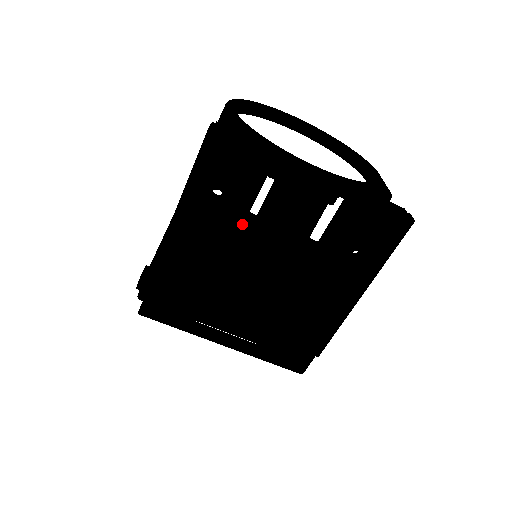
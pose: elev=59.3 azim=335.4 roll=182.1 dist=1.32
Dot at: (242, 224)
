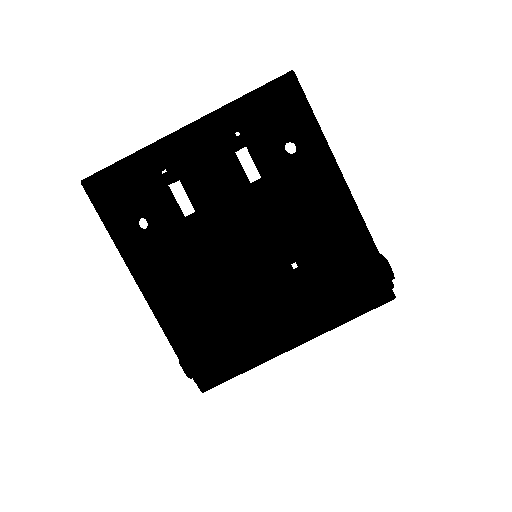
Dot at: (183, 224)
